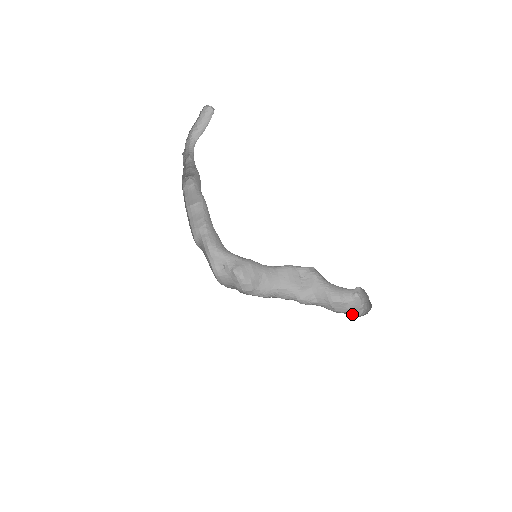
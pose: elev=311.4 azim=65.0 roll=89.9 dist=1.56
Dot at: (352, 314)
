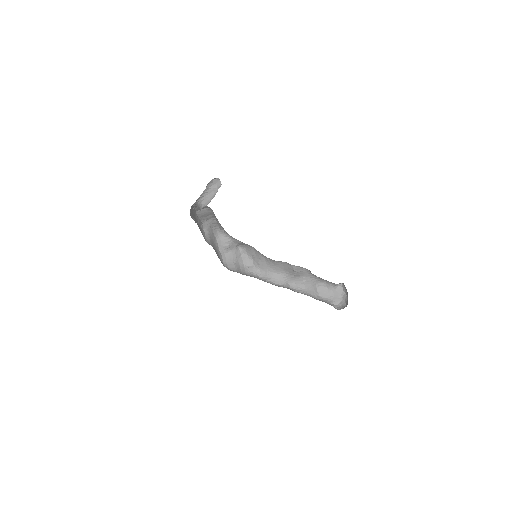
Dot at: (331, 303)
